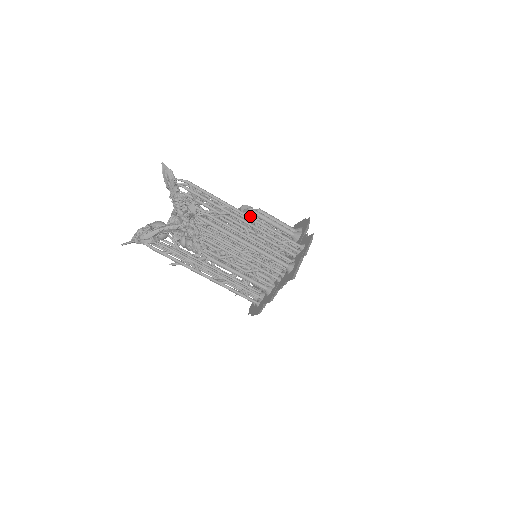
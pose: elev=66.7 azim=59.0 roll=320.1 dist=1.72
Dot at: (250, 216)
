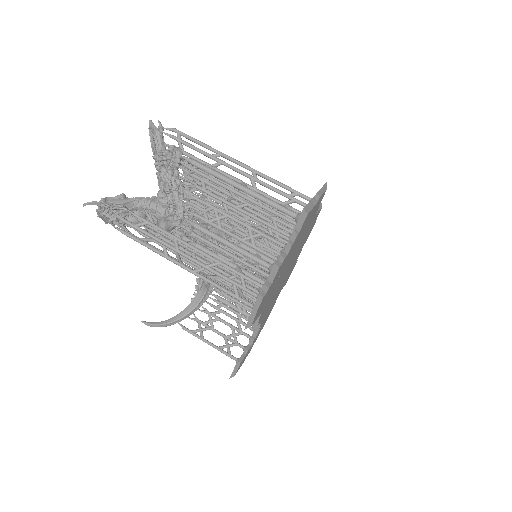
Dot at: (247, 165)
